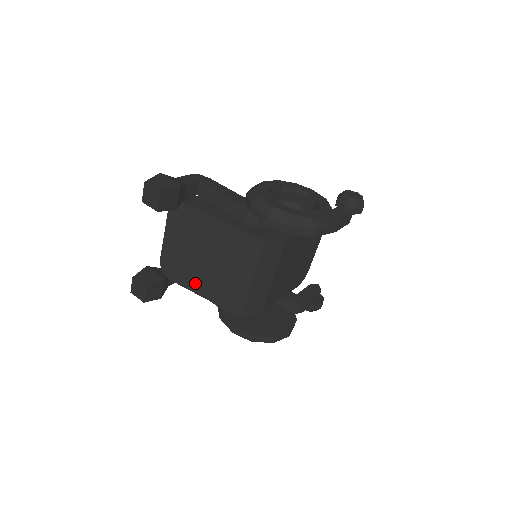
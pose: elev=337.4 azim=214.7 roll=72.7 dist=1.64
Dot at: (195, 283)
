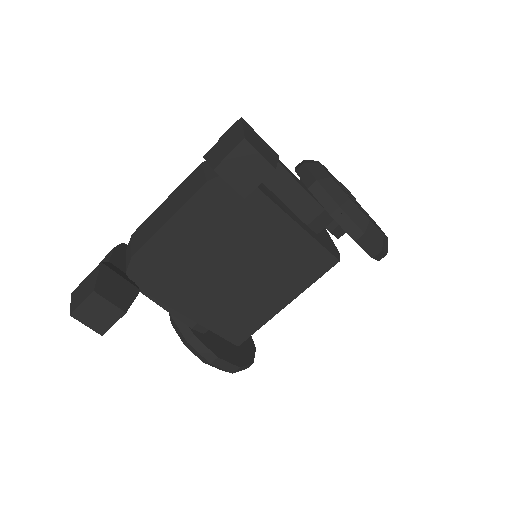
Dot at: (188, 298)
